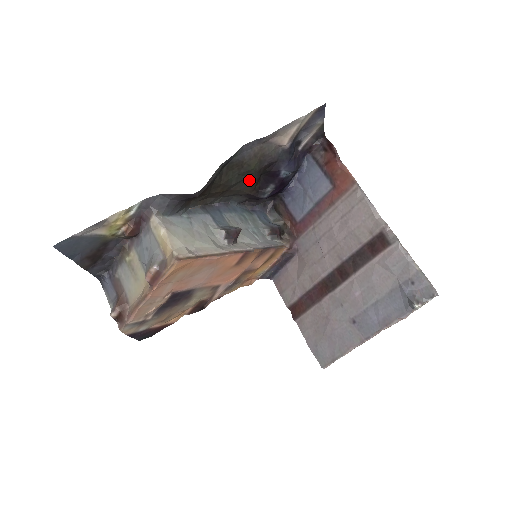
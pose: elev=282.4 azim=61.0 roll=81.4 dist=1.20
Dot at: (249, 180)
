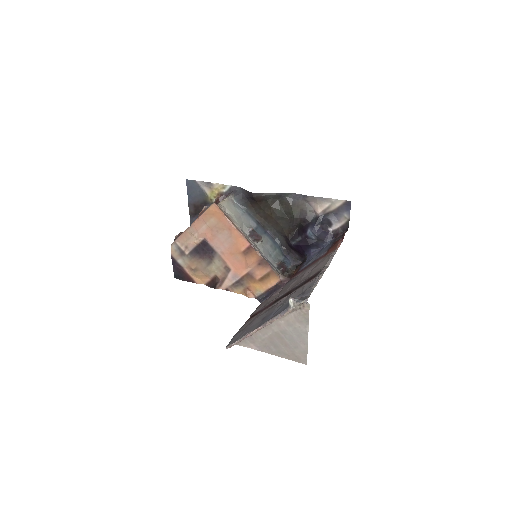
Dot at: (289, 222)
